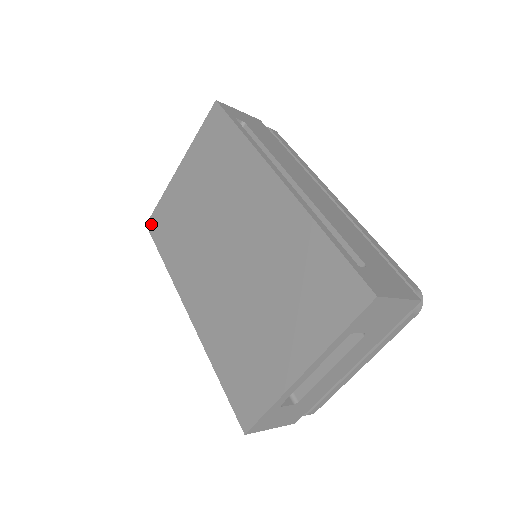
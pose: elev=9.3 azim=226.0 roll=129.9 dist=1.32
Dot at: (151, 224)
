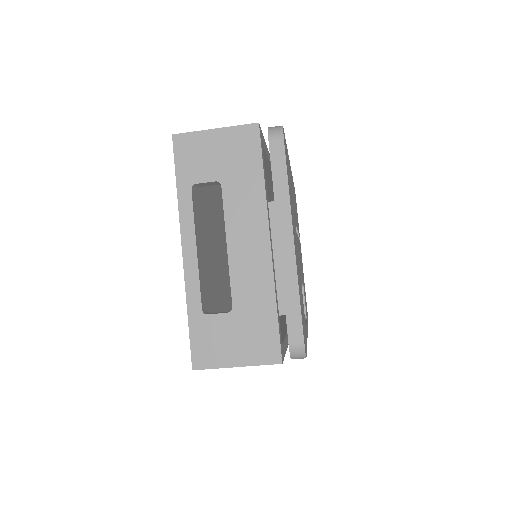
Dot at: occluded
